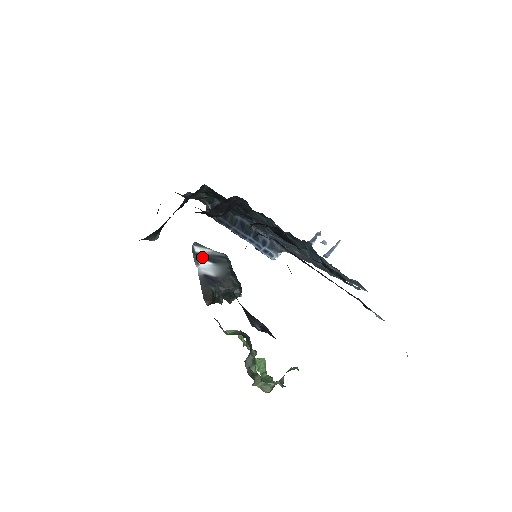
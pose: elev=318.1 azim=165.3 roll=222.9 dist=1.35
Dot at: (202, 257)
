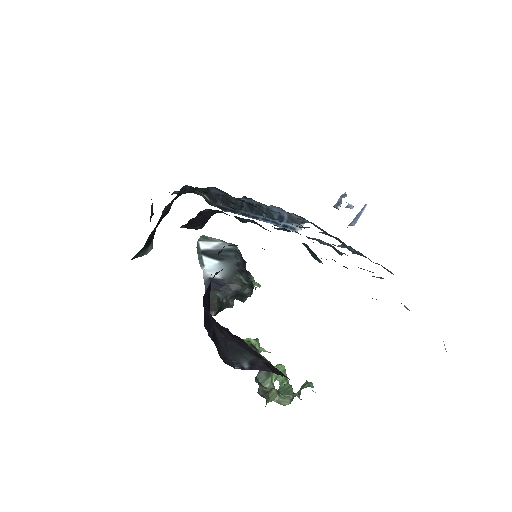
Dot at: (208, 255)
